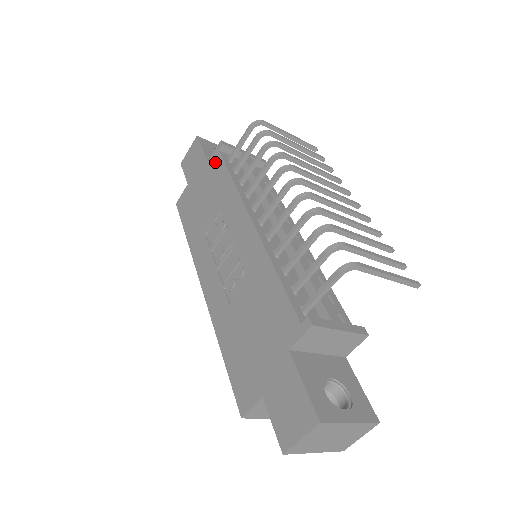
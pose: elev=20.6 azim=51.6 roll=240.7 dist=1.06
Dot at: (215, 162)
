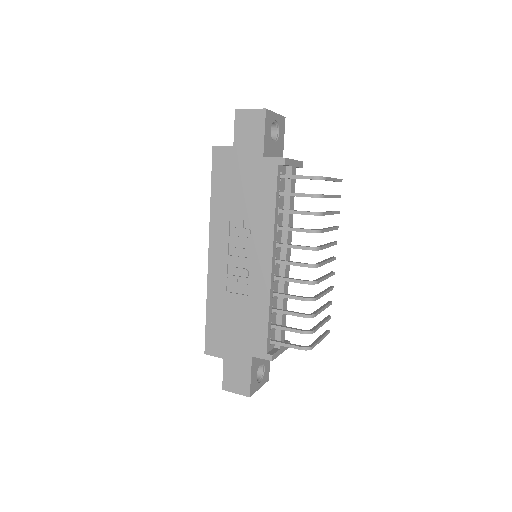
Dot at: (269, 170)
